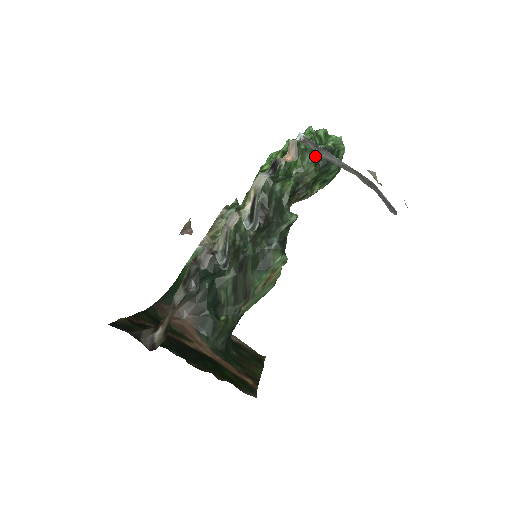
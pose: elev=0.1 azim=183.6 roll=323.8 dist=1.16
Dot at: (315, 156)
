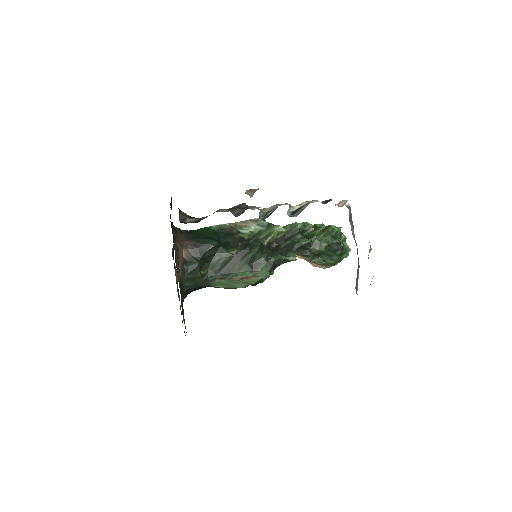
Dot at: (332, 241)
